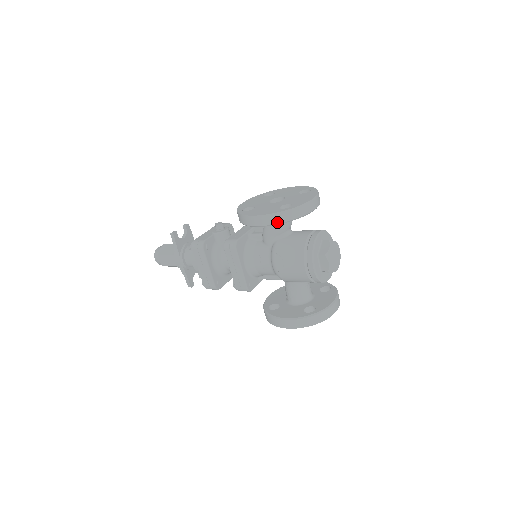
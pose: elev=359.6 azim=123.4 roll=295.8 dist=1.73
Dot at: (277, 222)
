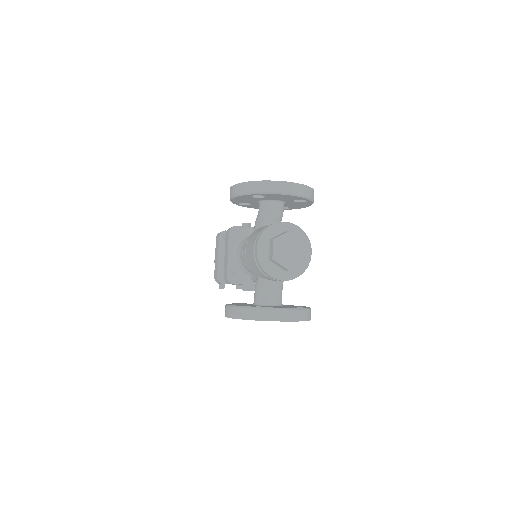
Dot at: (241, 192)
